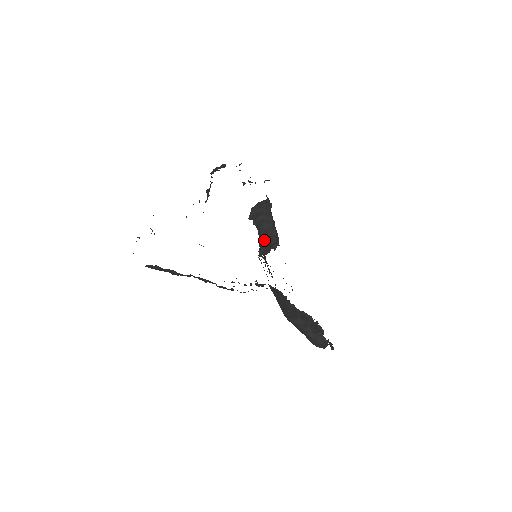
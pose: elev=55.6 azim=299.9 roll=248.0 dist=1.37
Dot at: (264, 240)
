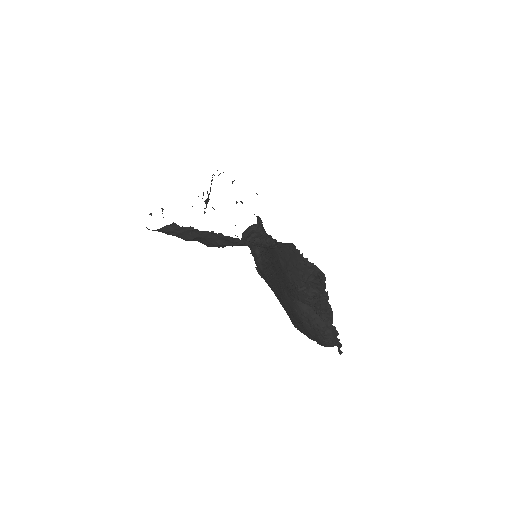
Dot at: (259, 251)
